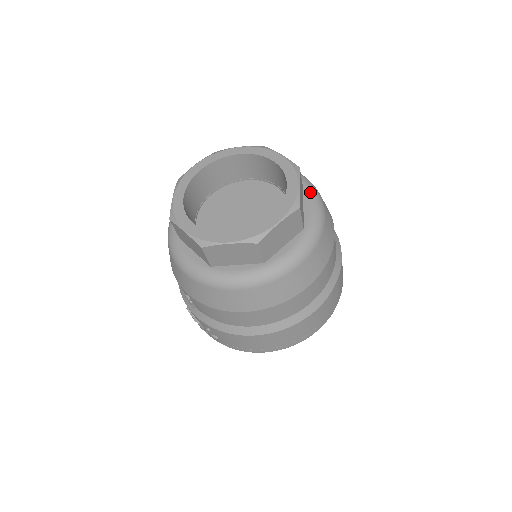
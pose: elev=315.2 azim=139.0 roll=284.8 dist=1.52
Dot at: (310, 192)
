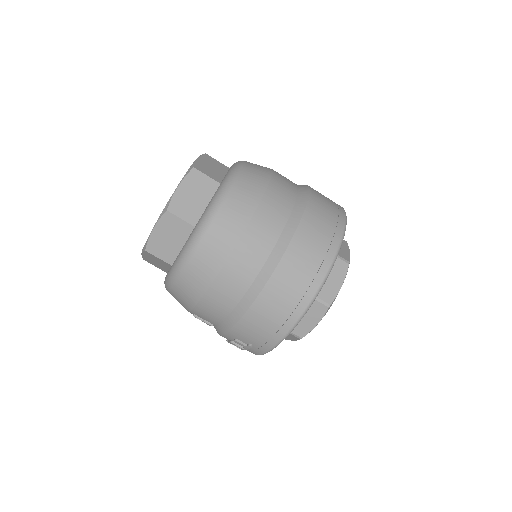
Dot at: occluded
